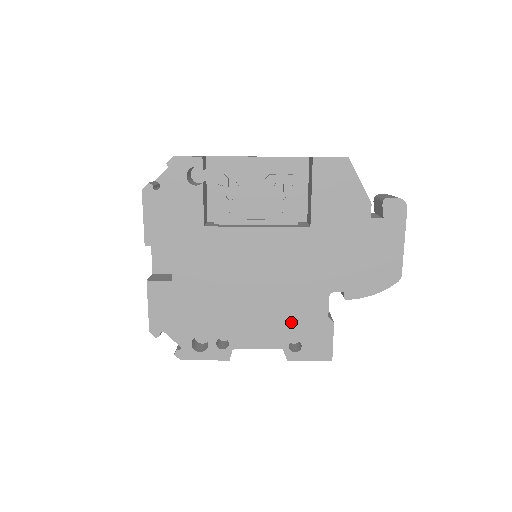
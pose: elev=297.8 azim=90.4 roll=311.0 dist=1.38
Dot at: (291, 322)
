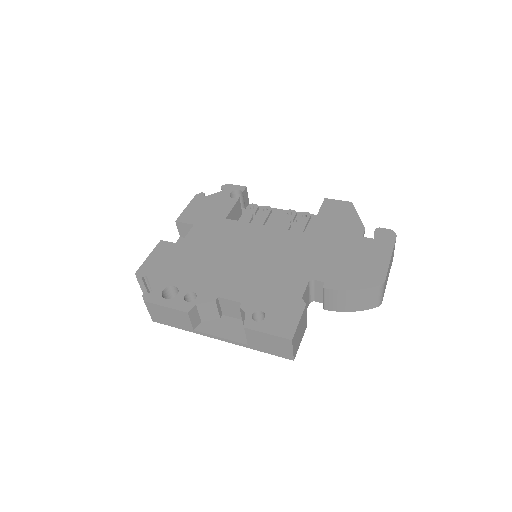
Dot at: (264, 294)
